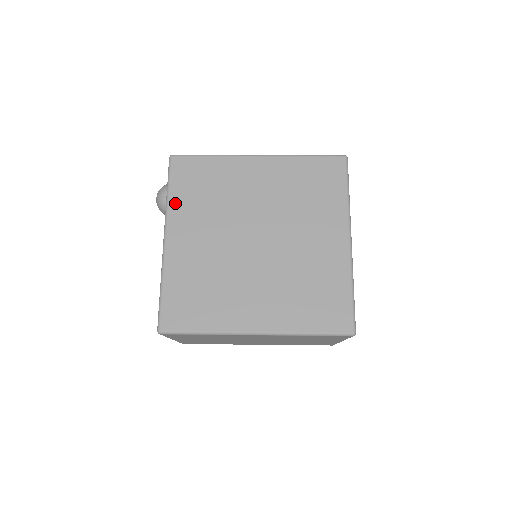
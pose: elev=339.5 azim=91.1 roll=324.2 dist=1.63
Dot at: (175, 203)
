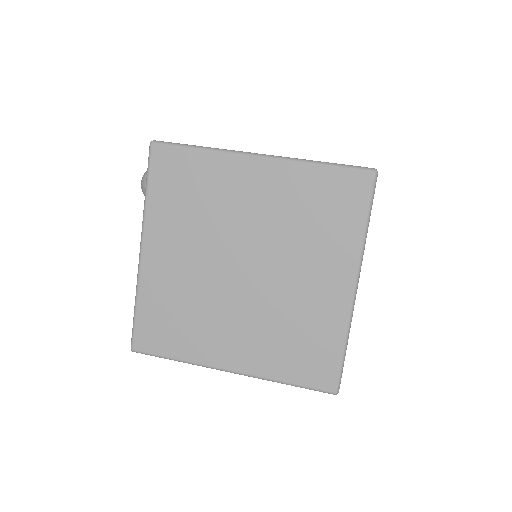
Dot at: (153, 208)
